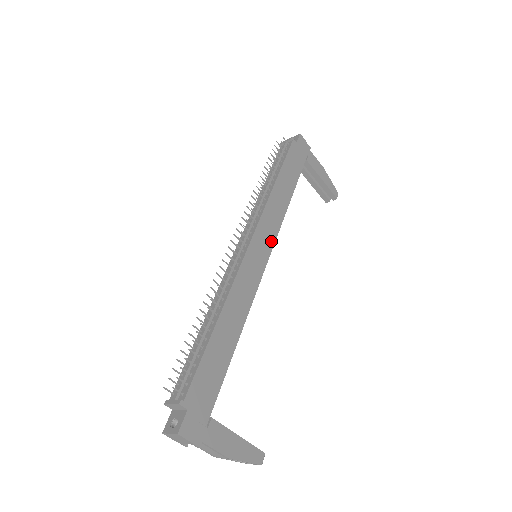
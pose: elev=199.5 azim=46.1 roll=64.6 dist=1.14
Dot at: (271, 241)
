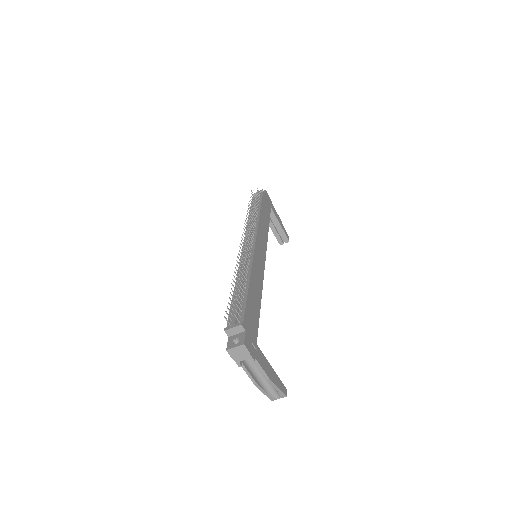
Dot at: (265, 248)
